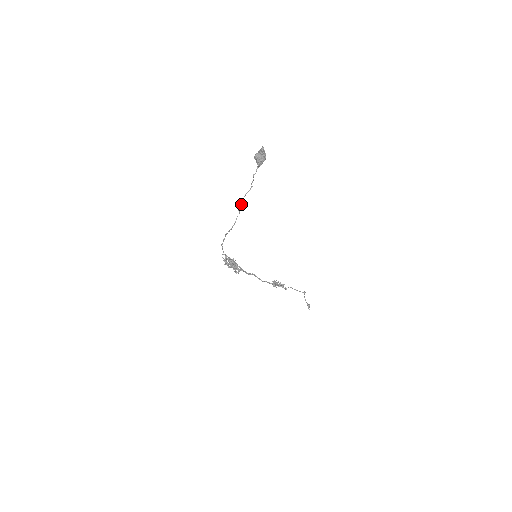
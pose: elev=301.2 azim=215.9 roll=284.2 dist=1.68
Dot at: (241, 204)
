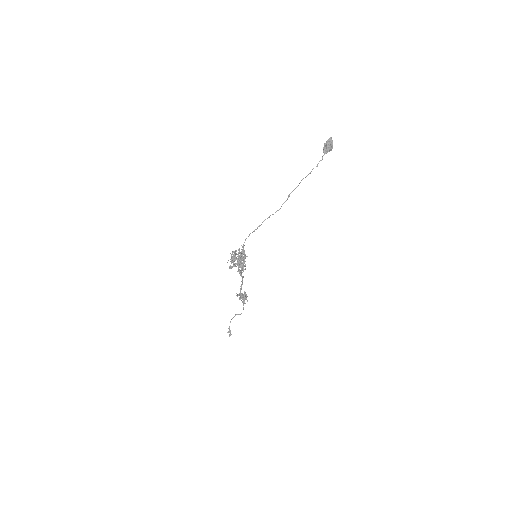
Dot at: (295, 188)
